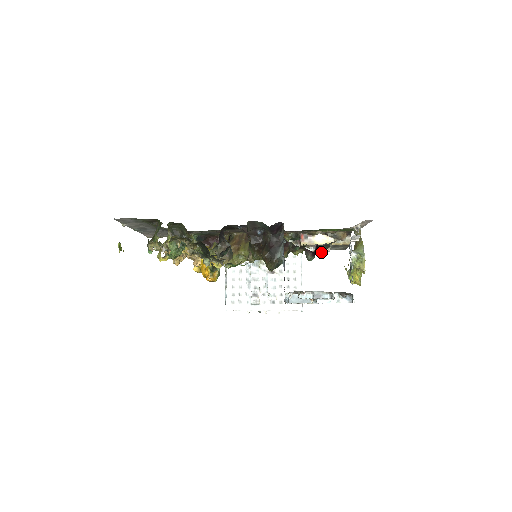
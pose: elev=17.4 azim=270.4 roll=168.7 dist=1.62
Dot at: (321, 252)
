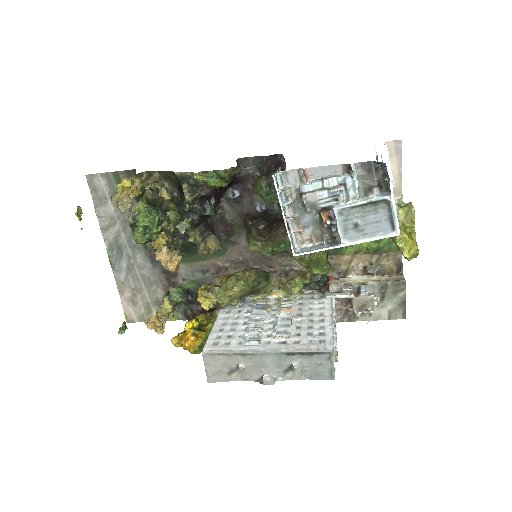
Dot at: (364, 303)
